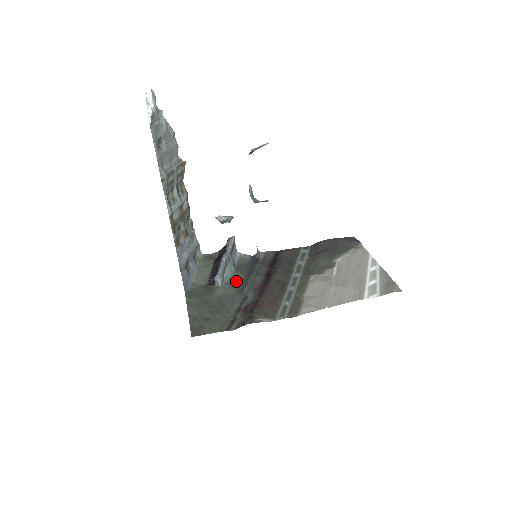
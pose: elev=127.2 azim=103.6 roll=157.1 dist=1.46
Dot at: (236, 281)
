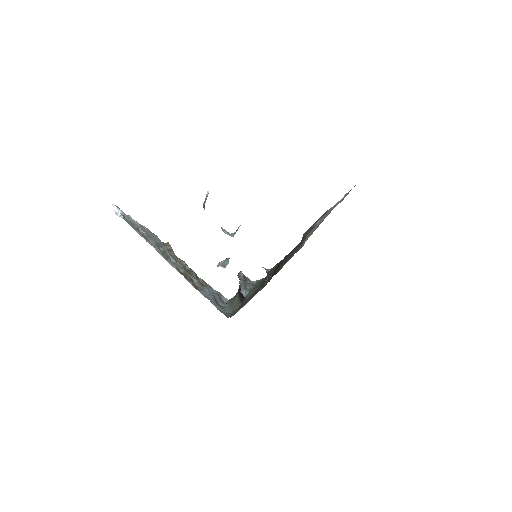
Dot at: (259, 285)
